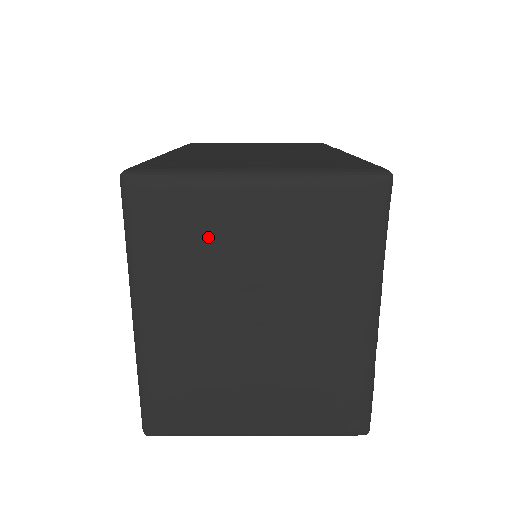
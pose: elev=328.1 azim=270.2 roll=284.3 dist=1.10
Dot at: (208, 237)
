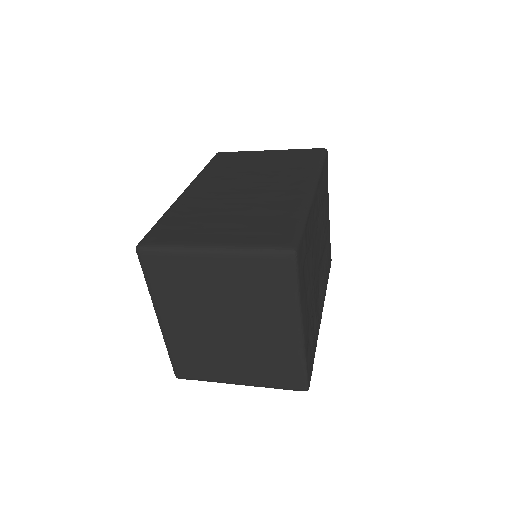
Dot at: (189, 282)
